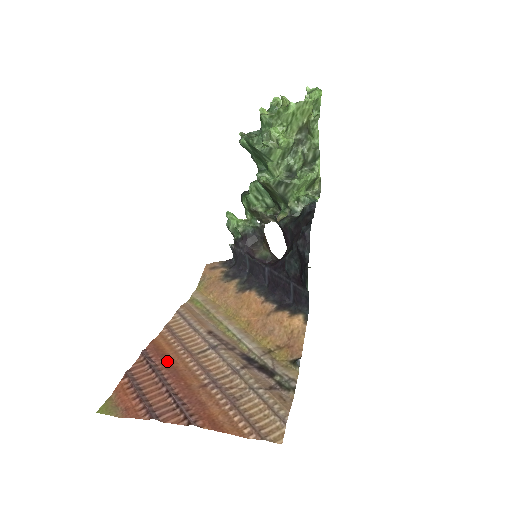
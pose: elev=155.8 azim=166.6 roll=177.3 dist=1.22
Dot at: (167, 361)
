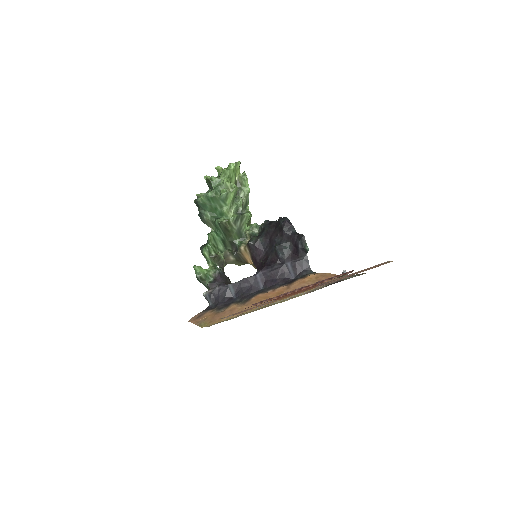
Dot at: occluded
